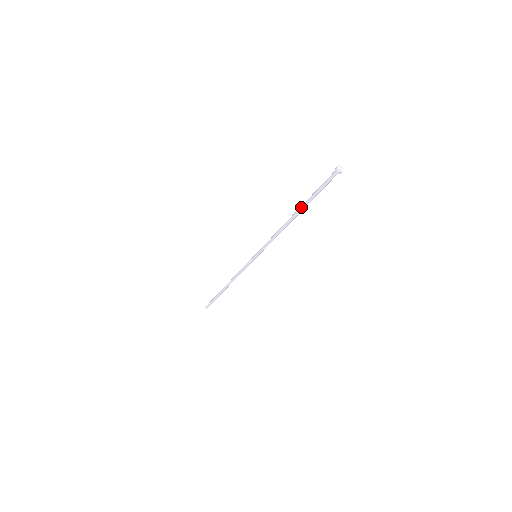
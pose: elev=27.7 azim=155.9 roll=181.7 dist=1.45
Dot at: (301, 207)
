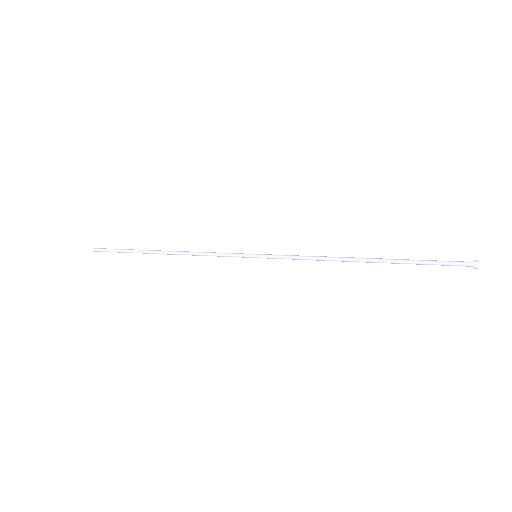
Dot at: occluded
